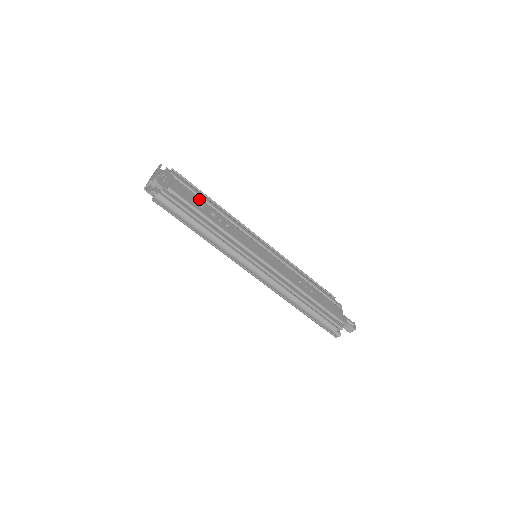
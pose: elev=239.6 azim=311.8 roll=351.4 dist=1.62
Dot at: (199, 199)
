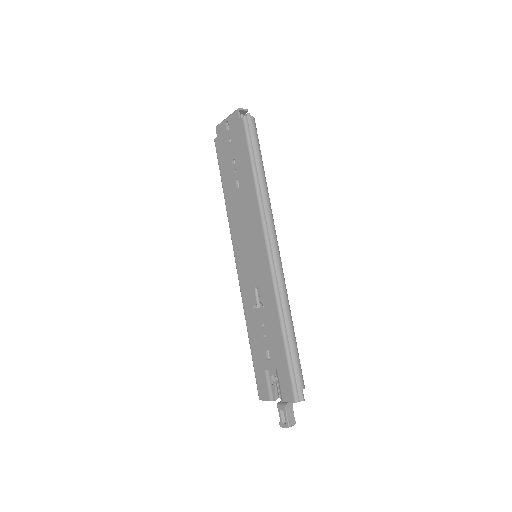
Dot at: occluded
